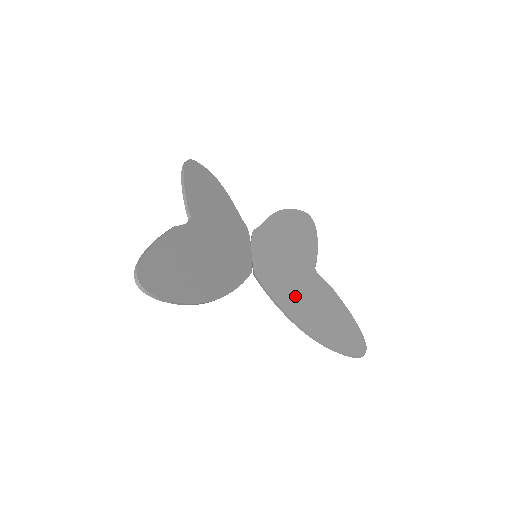
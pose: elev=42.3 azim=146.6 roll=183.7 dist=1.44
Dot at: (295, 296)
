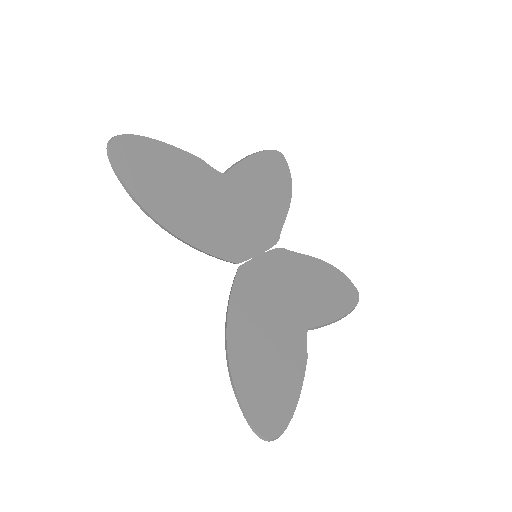
Dot at: (256, 319)
